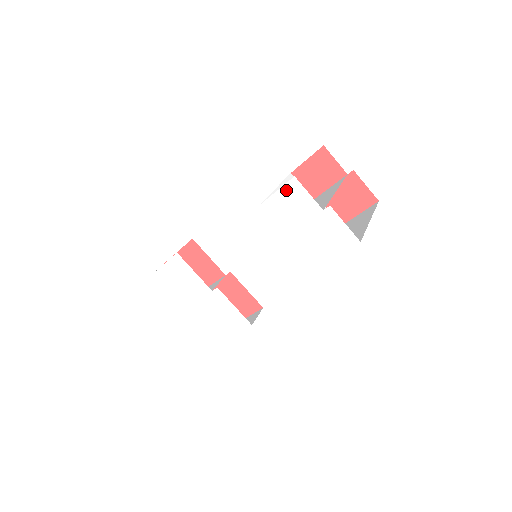
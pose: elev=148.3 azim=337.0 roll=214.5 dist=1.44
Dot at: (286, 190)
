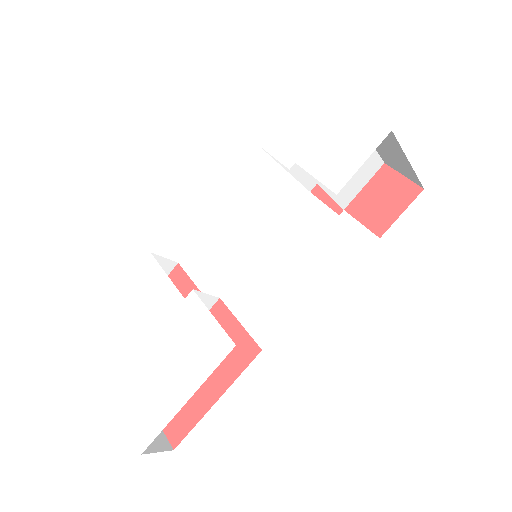
Dot at: (291, 109)
